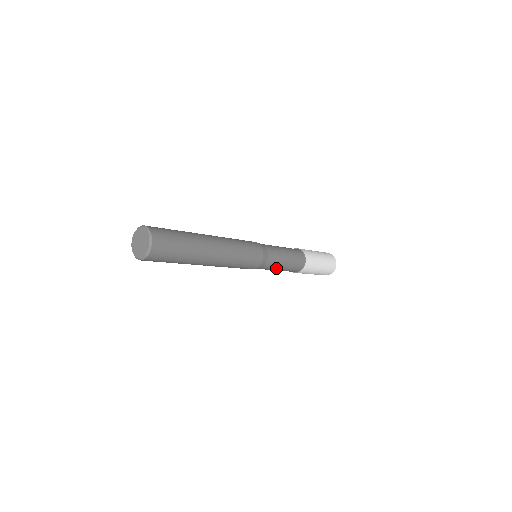
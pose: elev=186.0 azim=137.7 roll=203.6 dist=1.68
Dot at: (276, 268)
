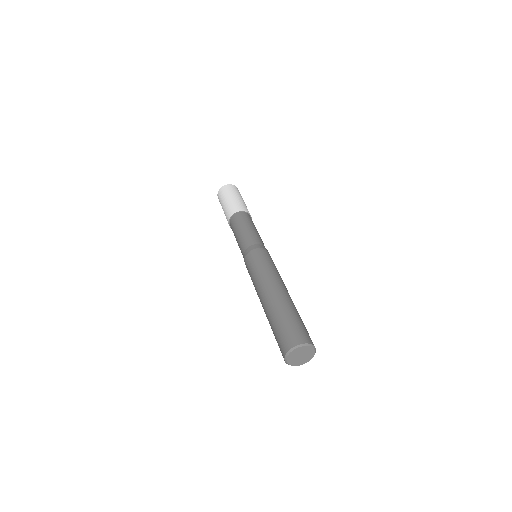
Dot at: occluded
